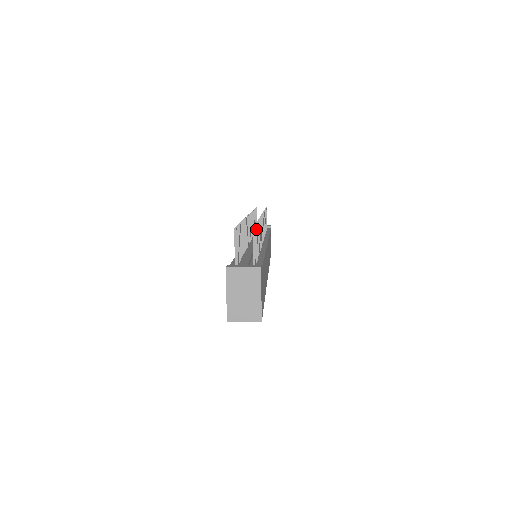
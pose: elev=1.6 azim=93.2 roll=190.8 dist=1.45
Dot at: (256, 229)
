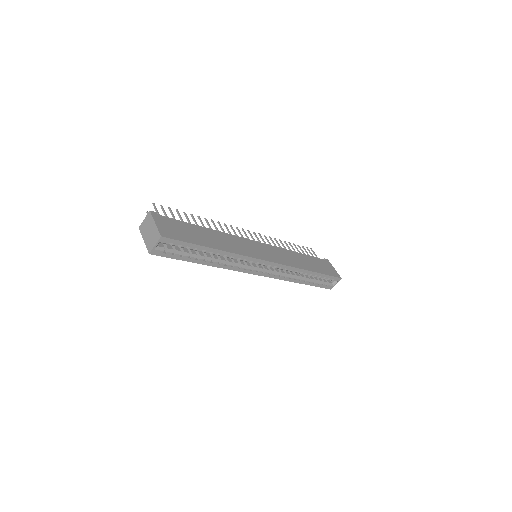
Dot at: (169, 209)
